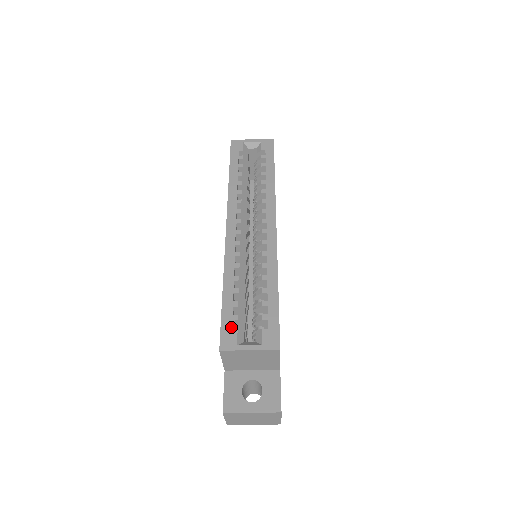
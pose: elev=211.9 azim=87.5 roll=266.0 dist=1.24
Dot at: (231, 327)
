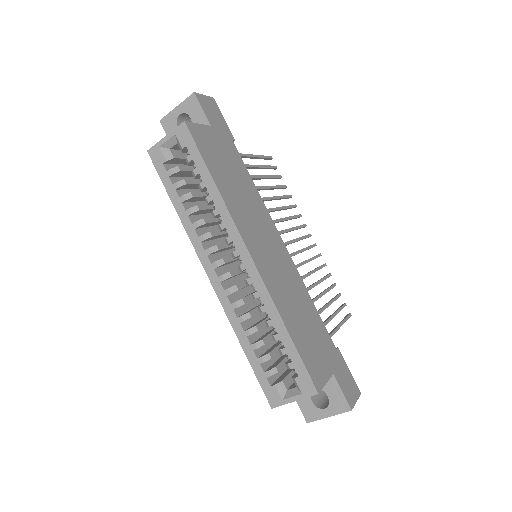
Dot at: (269, 385)
